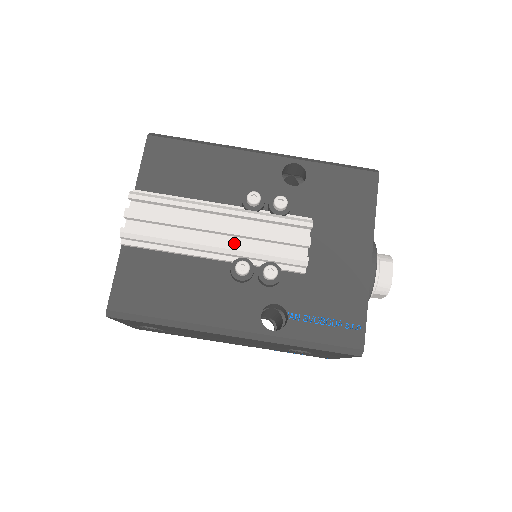
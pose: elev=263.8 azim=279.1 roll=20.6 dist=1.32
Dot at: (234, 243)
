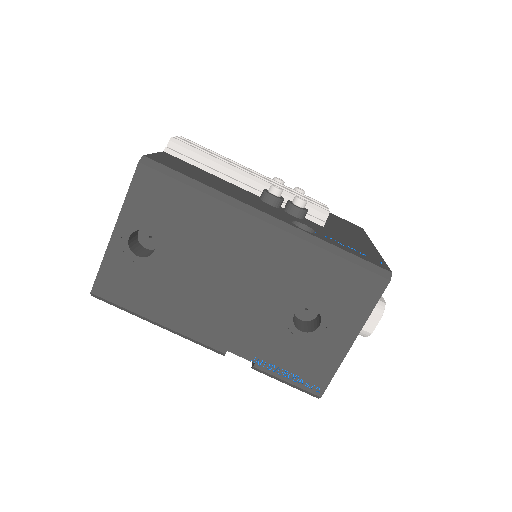
Dot at: occluded
